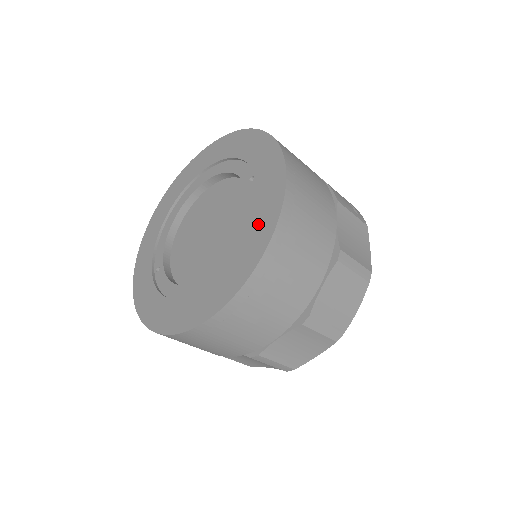
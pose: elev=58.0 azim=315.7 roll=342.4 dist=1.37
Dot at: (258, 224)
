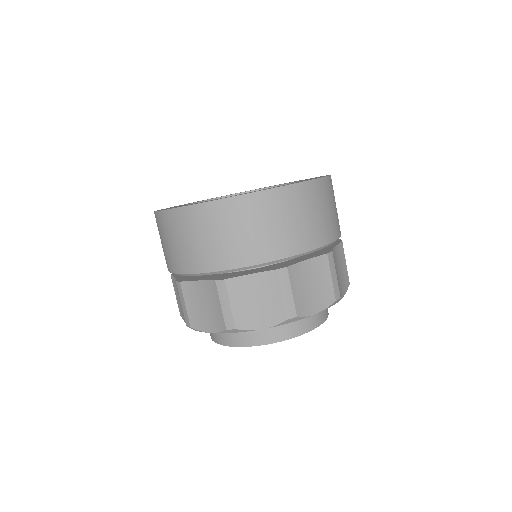
Dot at: (296, 182)
